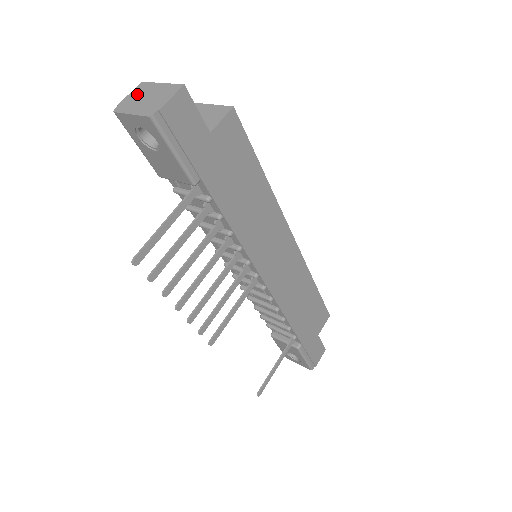
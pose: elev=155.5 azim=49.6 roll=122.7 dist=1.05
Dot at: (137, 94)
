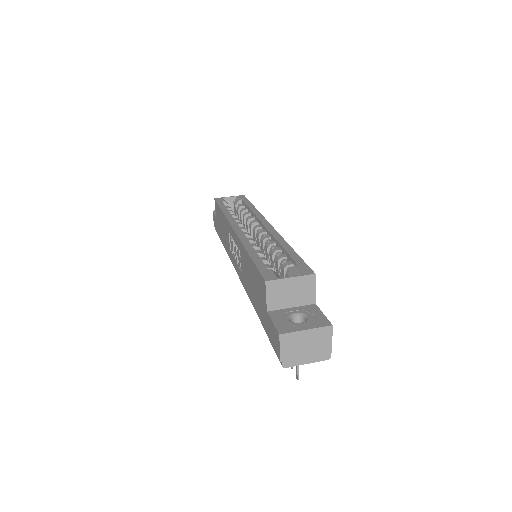
Dot at: (291, 347)
